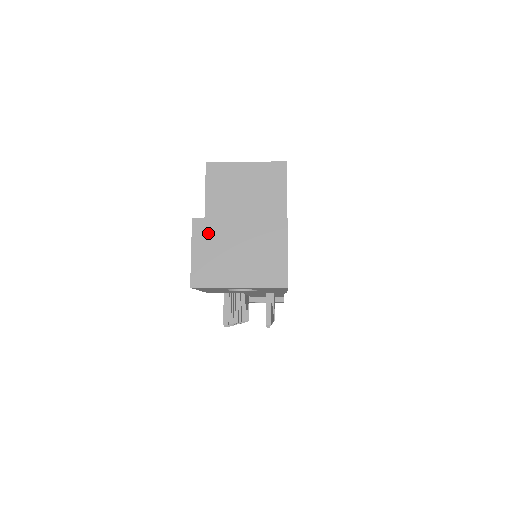
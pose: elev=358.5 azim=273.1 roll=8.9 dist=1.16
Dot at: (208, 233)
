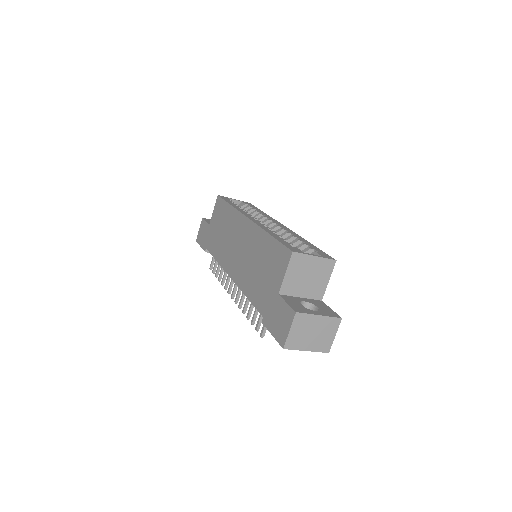
Dot at: (301, 321)
